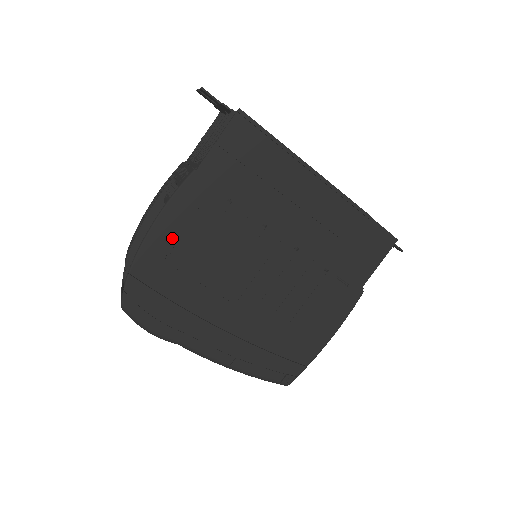
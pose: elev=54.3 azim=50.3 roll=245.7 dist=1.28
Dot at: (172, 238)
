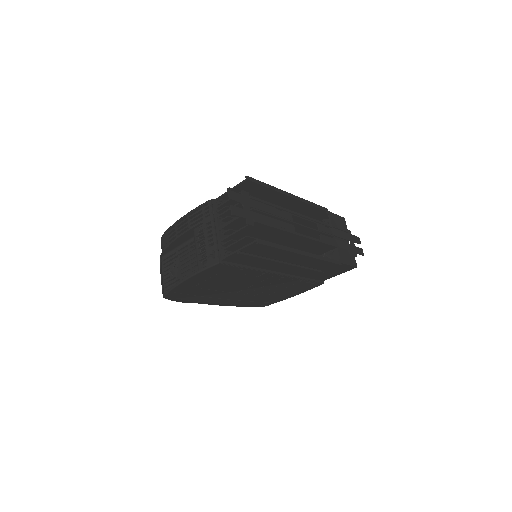
Dot at: (199, 281)
